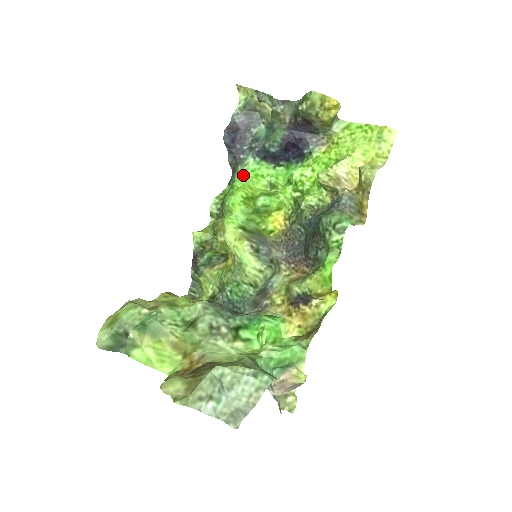
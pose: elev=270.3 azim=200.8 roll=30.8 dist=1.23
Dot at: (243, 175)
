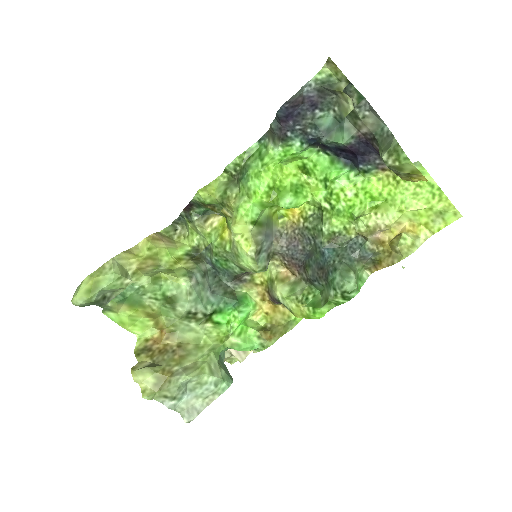
Dot at: (280, 154)
